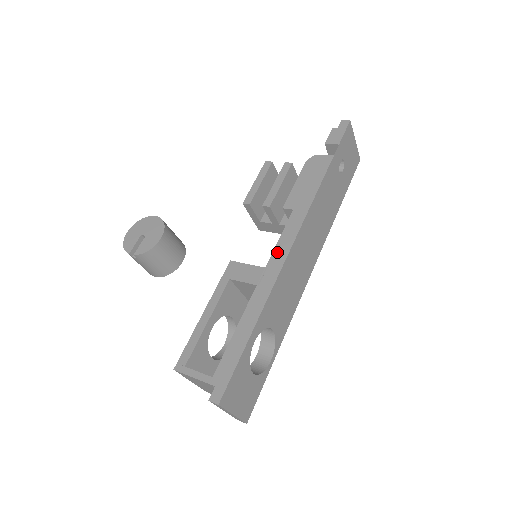
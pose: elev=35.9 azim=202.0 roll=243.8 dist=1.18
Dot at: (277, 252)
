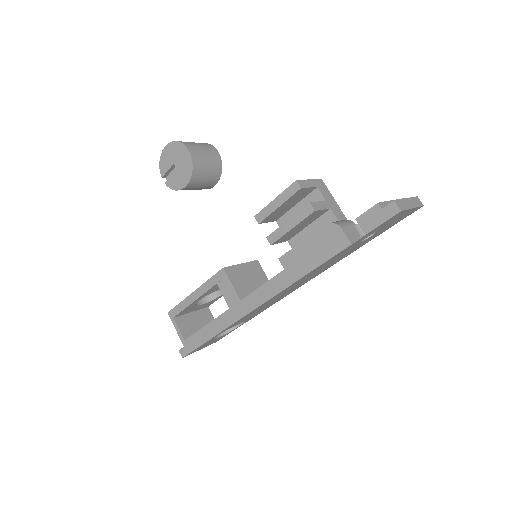
Dot at: (253, 297)
